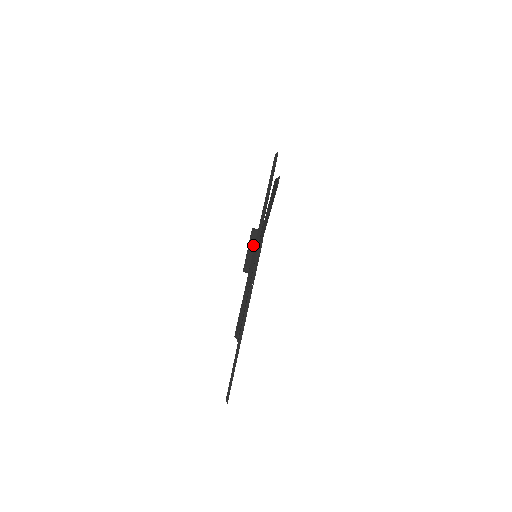
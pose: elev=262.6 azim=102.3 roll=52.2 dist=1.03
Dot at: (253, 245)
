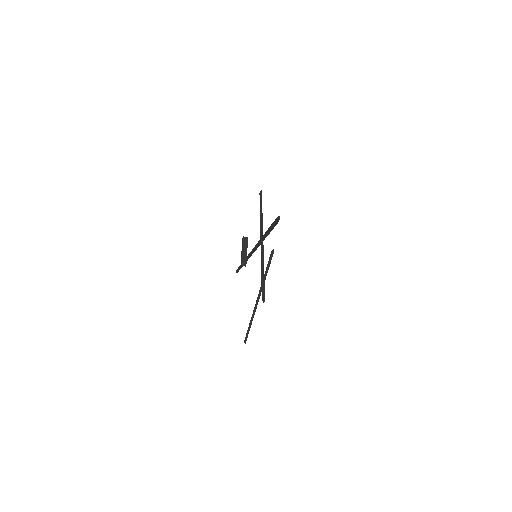
Dot at: (245, 248)
